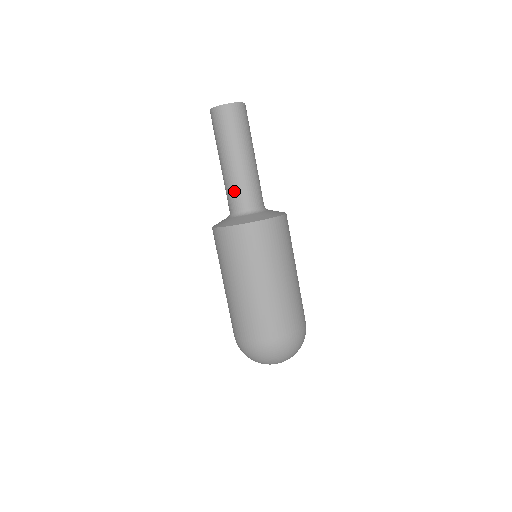
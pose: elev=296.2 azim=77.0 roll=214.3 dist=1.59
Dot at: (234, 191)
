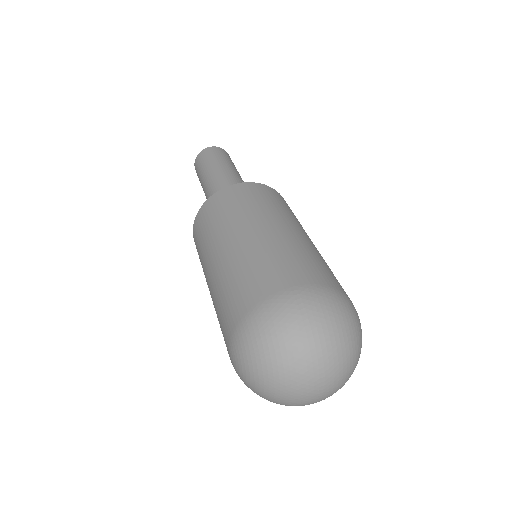
Dot at: occluded
